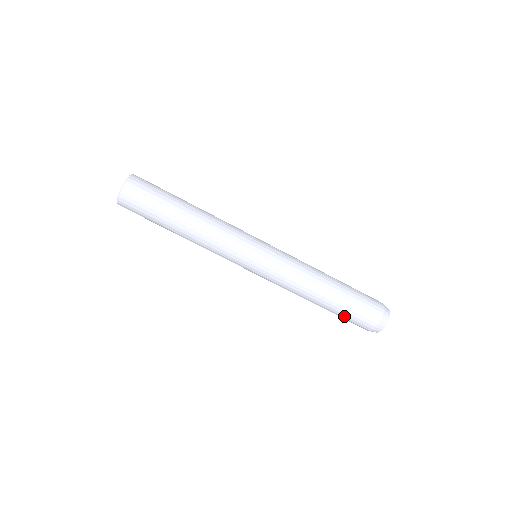
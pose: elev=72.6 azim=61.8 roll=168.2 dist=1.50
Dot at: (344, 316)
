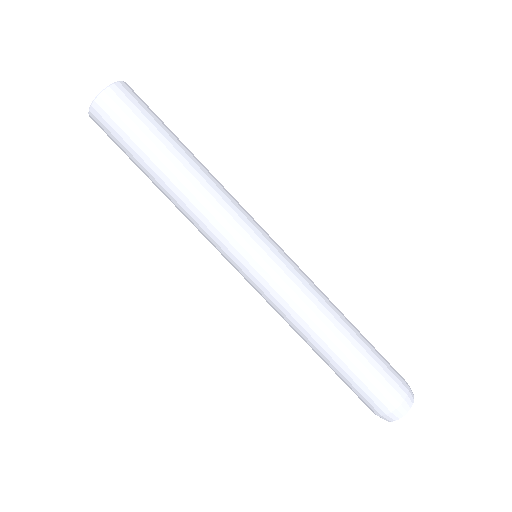
Dot at: (361, 377)
